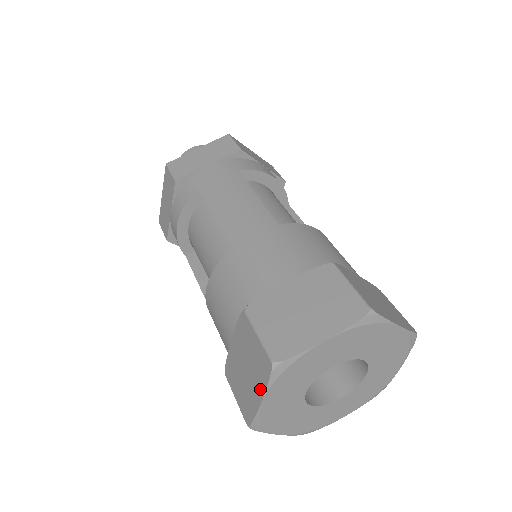
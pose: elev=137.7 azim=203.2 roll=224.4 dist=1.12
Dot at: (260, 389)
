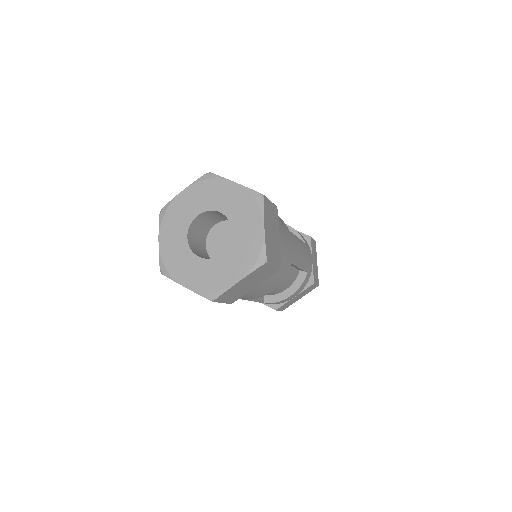
Dot at: (161, 236)
